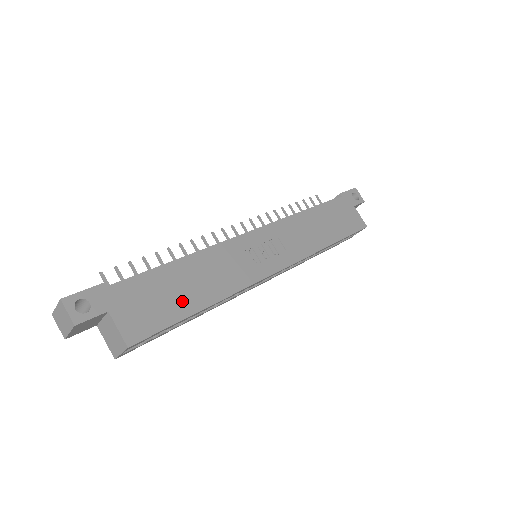
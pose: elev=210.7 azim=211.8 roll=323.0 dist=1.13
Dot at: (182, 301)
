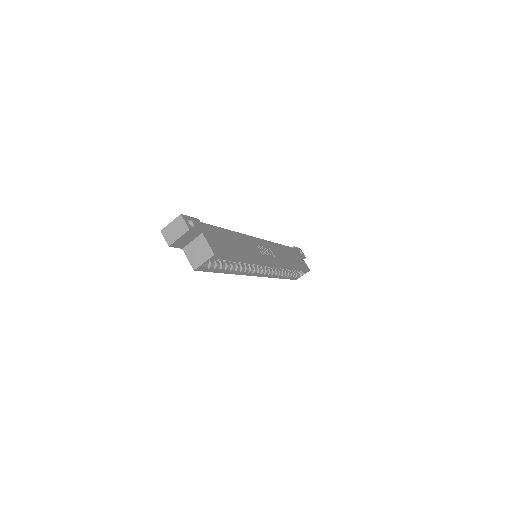
Dot at: (233, 249)
